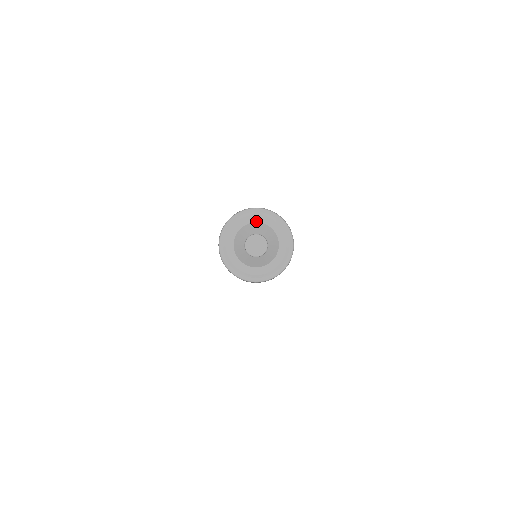
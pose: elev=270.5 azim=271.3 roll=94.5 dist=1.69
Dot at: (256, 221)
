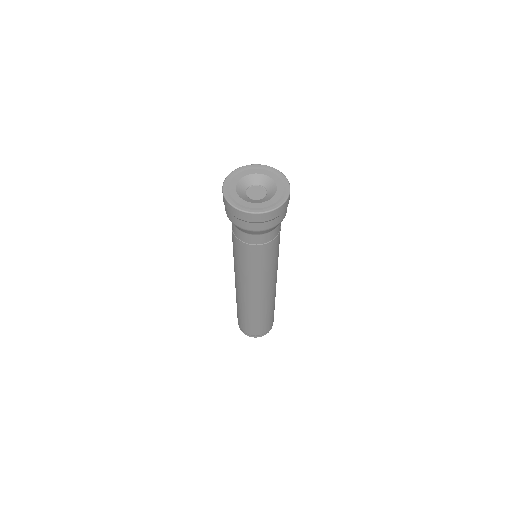
Dot at: (261, 173)
